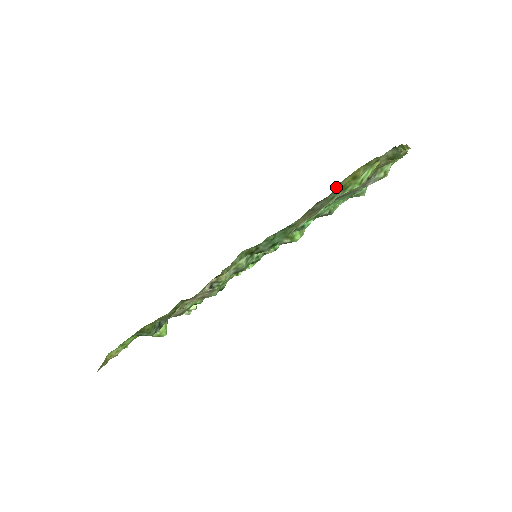
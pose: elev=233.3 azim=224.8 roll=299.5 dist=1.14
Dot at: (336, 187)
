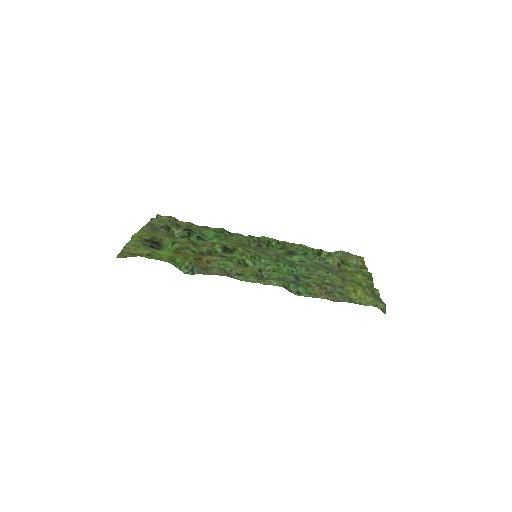
Dot at: (342, 285)
